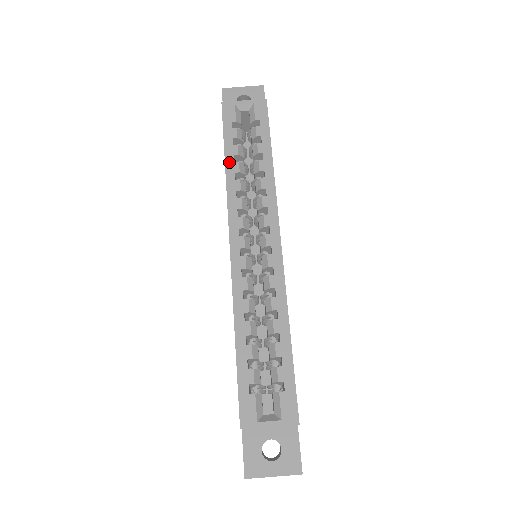
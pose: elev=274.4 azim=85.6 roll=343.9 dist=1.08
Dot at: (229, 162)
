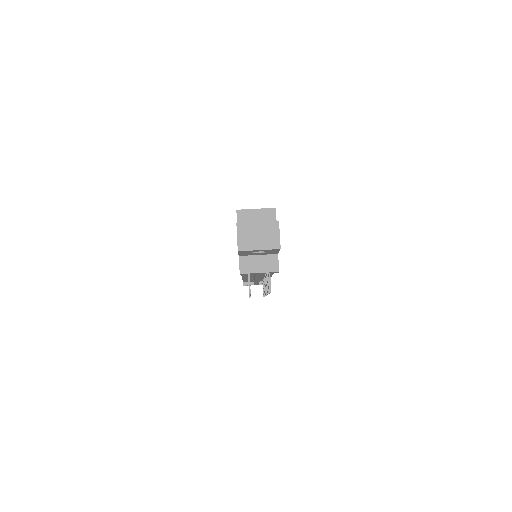
Dot at: occluded
